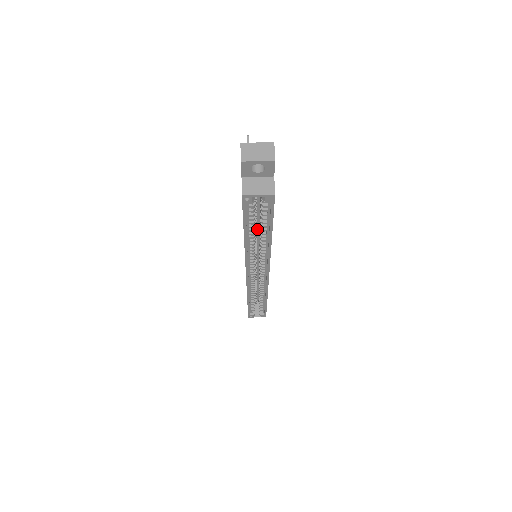
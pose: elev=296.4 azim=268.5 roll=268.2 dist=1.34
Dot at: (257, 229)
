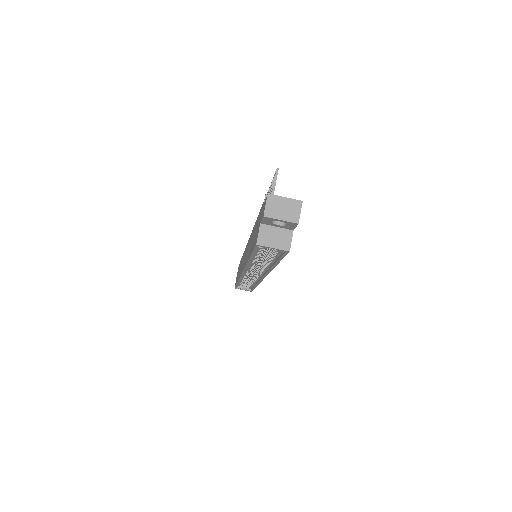
Dot at: occluded
